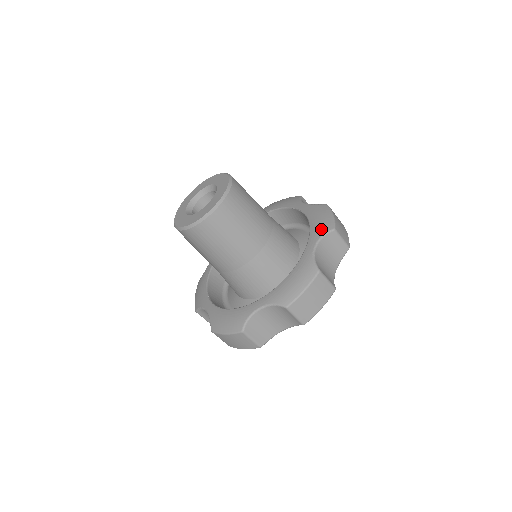
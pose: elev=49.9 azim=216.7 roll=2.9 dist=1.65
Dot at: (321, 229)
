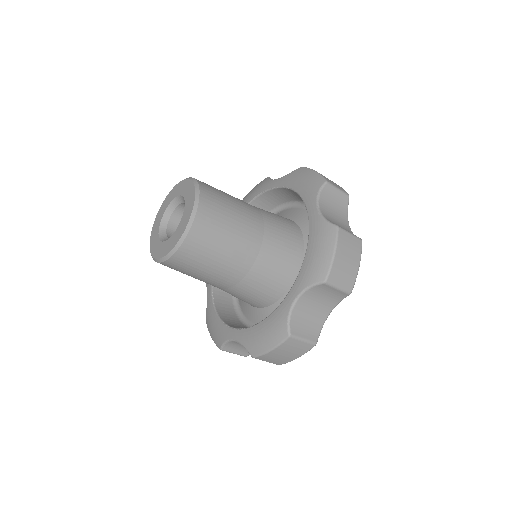
Dot at: (310, 275)
